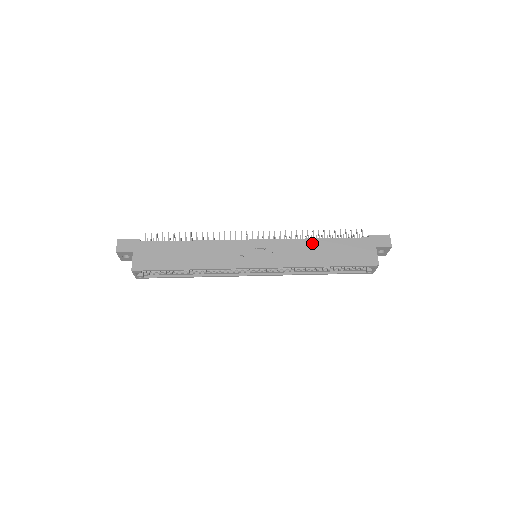
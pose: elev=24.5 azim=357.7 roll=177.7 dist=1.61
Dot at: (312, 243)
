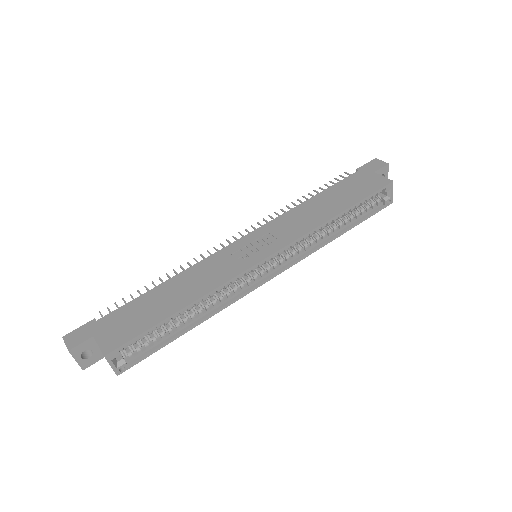
Dot at: (307, 205)
